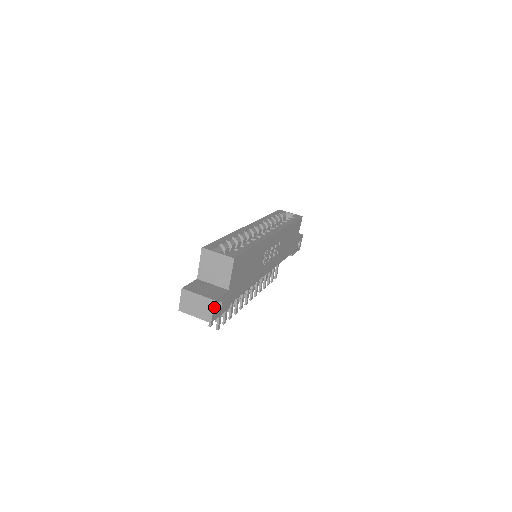
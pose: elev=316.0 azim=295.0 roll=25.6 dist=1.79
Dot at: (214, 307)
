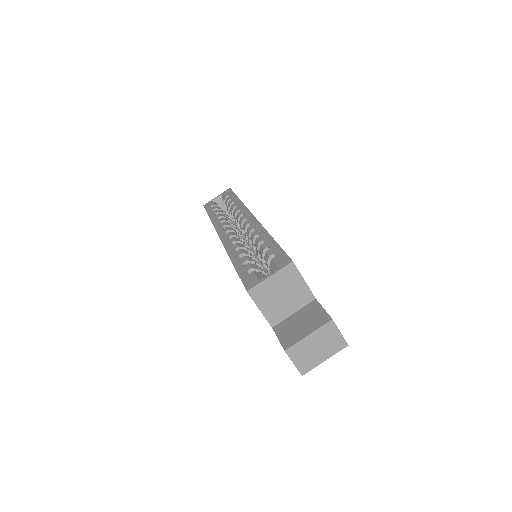
Dot at: (336, 327)
